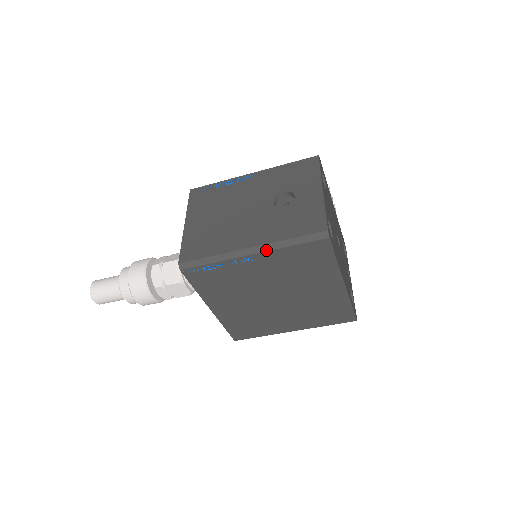
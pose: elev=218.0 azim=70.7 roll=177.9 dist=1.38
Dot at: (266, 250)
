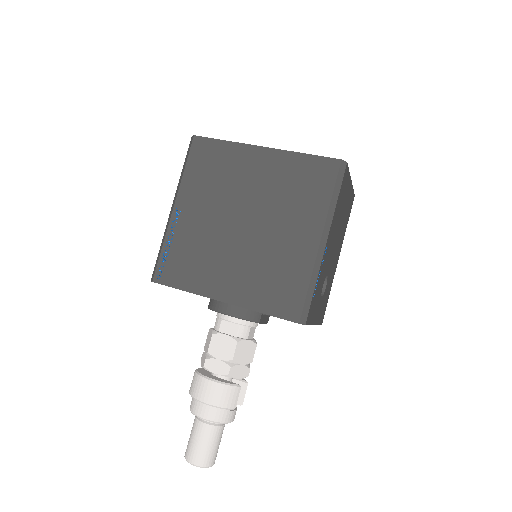
Dot at: (177, 193)
